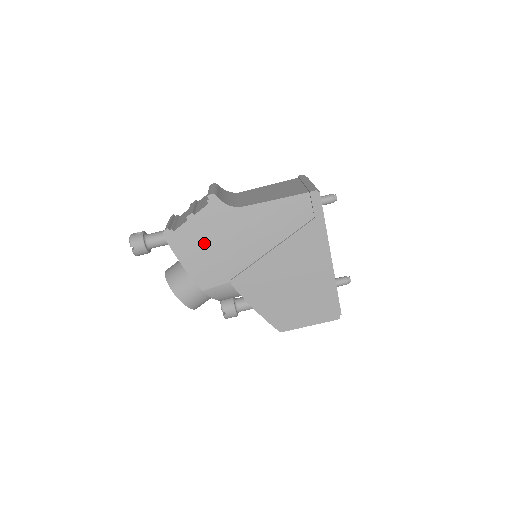
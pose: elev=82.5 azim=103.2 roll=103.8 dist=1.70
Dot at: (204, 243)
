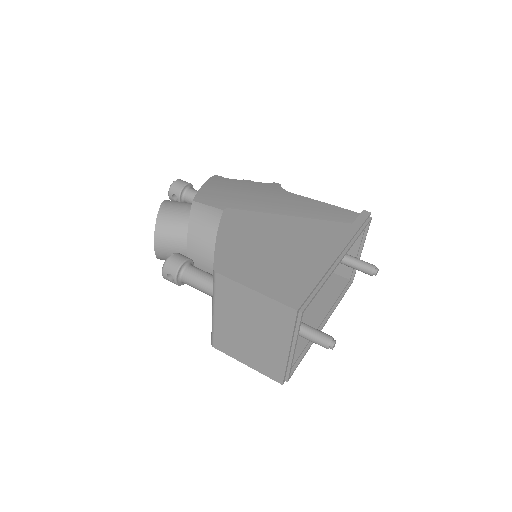
Dot at: (237, 189)
